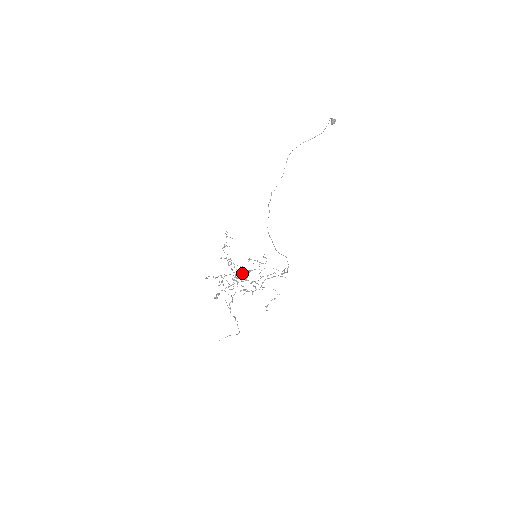
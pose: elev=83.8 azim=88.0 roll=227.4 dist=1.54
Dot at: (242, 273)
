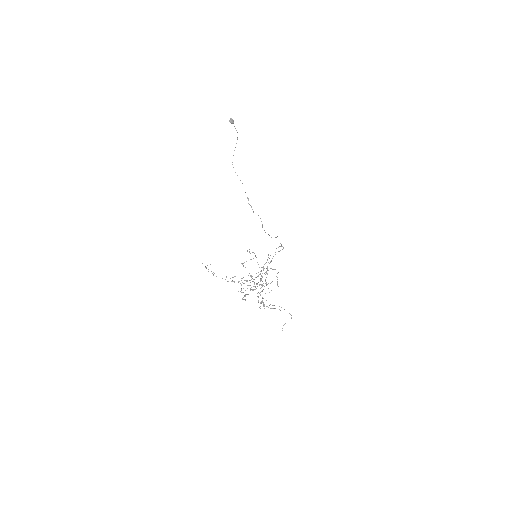
Dot at: occluded
